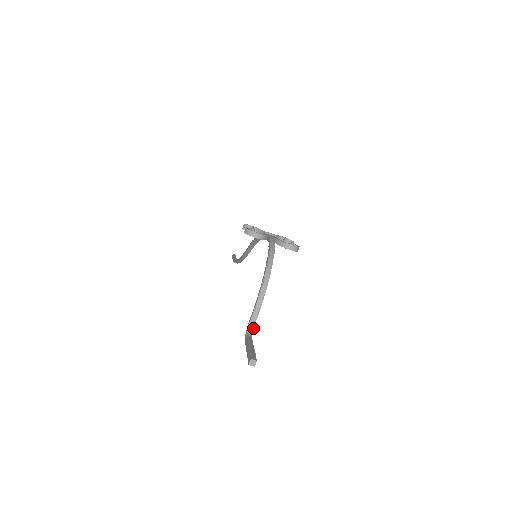
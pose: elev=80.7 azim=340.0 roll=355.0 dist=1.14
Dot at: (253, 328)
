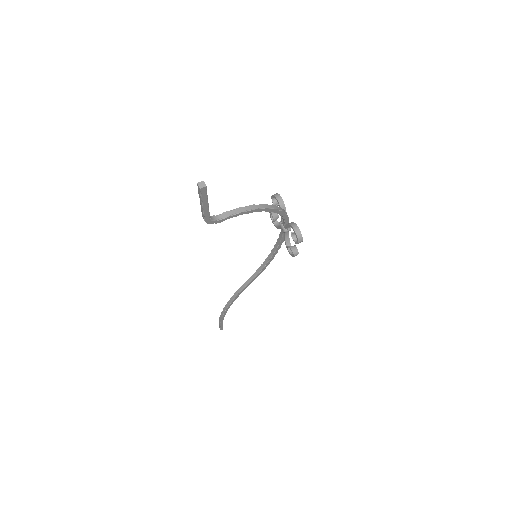
Dot at: (217, 220)
